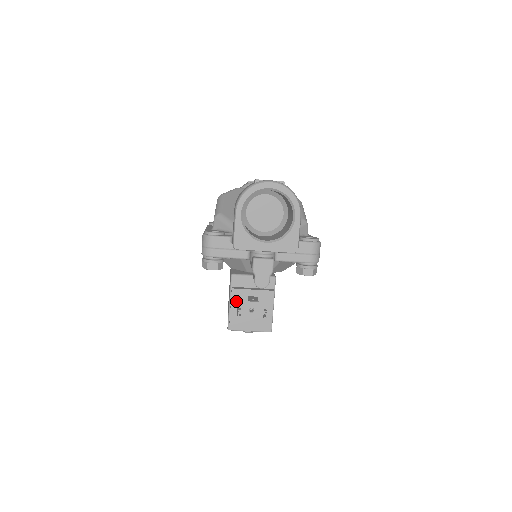
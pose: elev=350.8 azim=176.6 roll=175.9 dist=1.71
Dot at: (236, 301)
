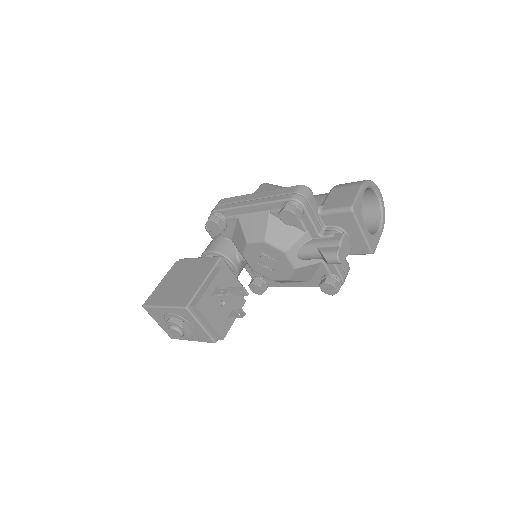
Dot at: (217, 282)
